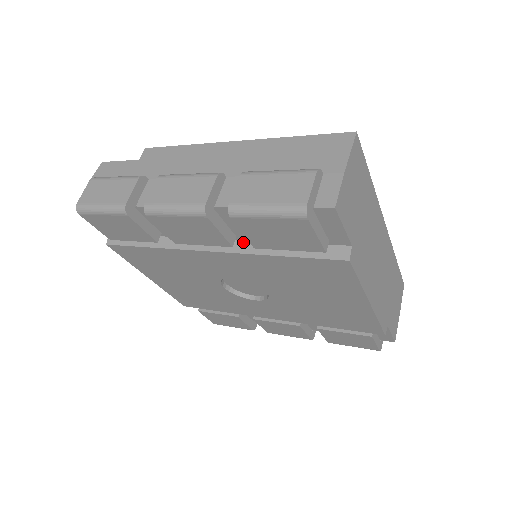
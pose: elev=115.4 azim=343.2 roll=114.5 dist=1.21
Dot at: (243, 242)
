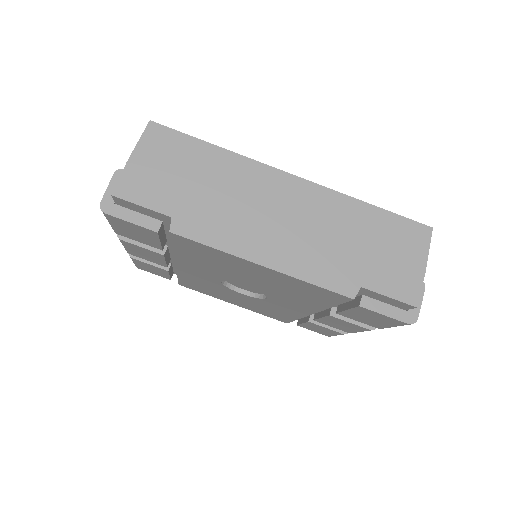
Dot at: occluded
